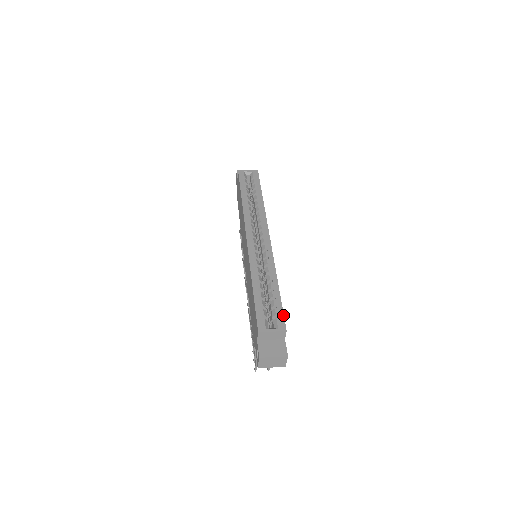
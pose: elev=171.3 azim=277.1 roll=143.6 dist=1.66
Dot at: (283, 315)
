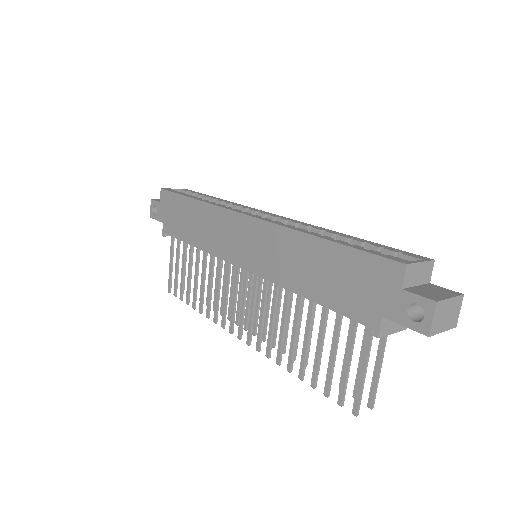
Dot at: (404, 251)
